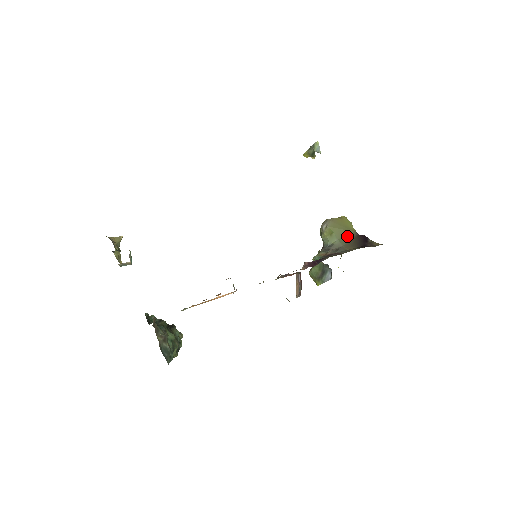
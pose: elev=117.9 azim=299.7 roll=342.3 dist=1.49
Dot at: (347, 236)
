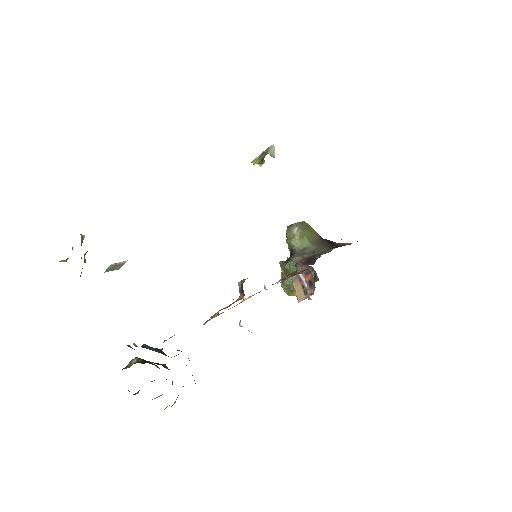
Dot at: (315, 239)
